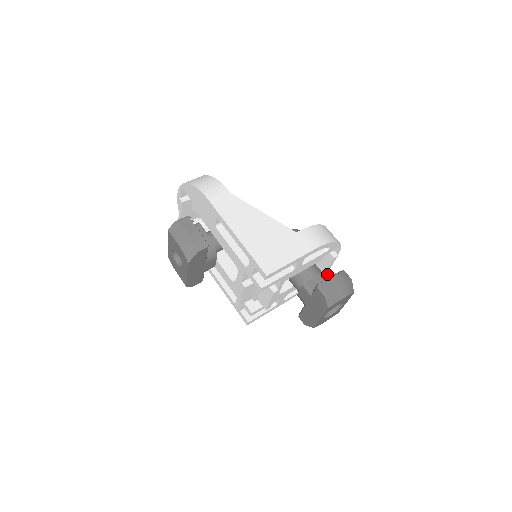
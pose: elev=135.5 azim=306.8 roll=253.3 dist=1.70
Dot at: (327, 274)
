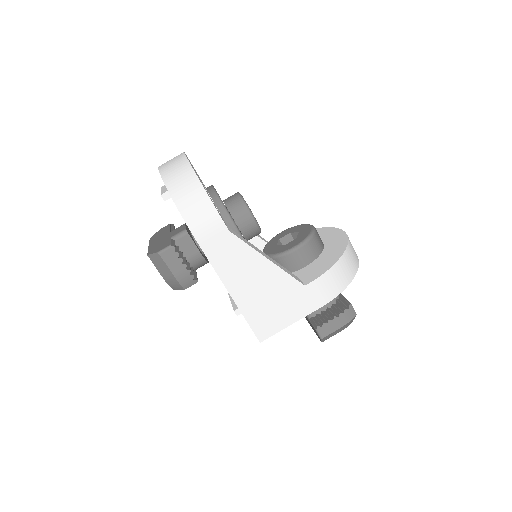
Dot at: occluded
